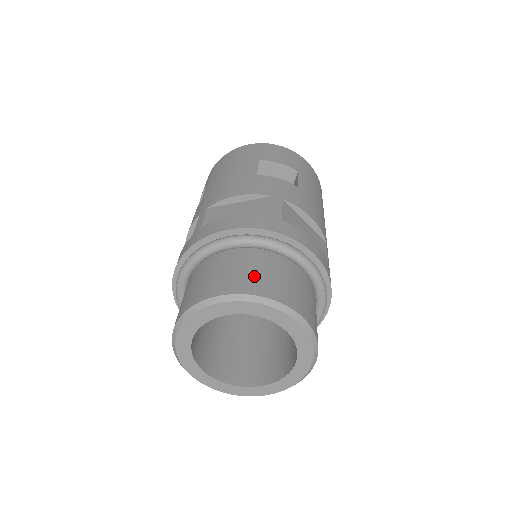
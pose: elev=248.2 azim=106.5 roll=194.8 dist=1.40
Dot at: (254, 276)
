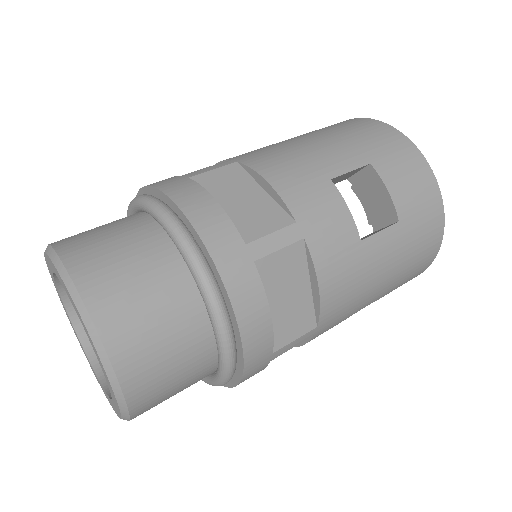
Dot at: (126, 289)
